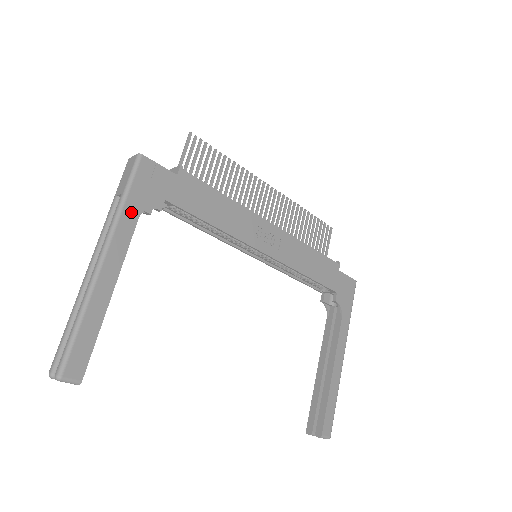
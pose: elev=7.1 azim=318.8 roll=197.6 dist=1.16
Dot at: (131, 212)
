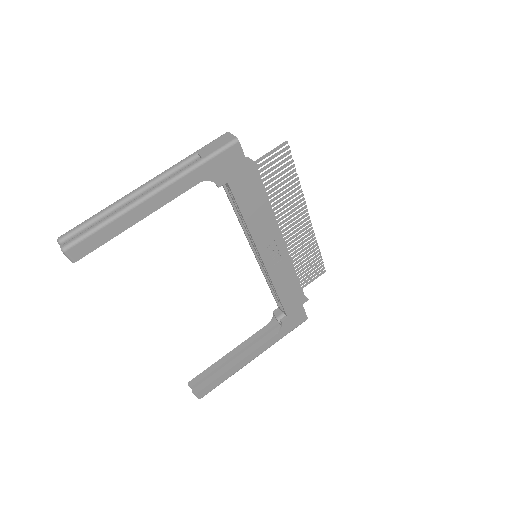
Dot at: (198, 176)
